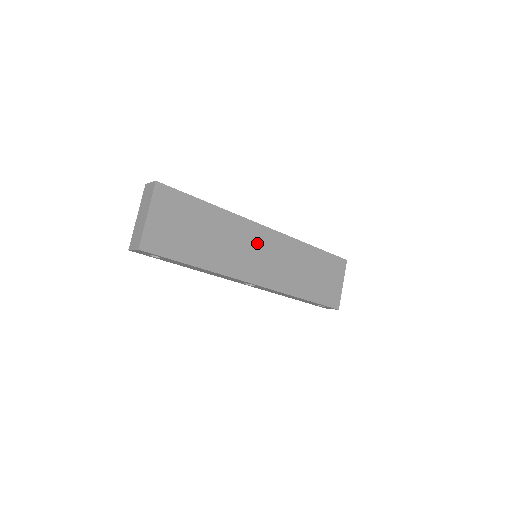
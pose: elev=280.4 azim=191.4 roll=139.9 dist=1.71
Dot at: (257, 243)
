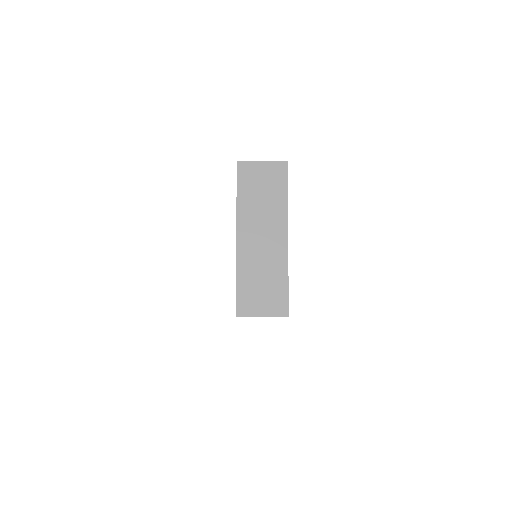
Dot at: occluded
